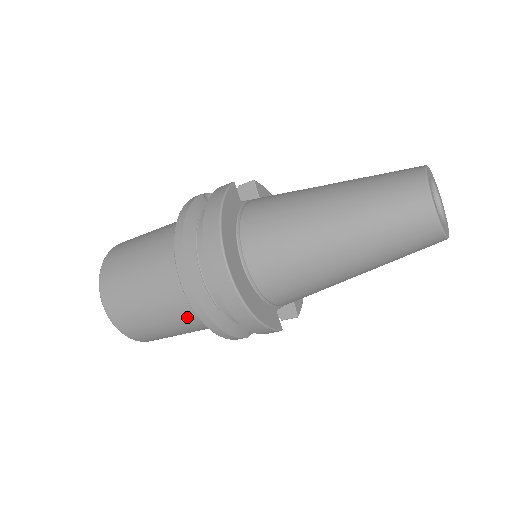
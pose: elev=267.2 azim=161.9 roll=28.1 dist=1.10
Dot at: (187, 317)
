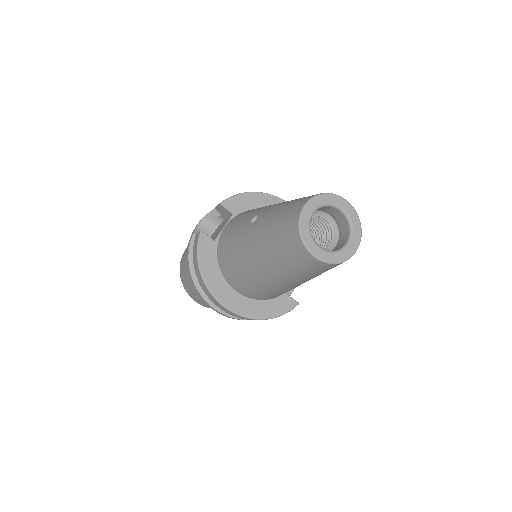
Dot at: occluded
